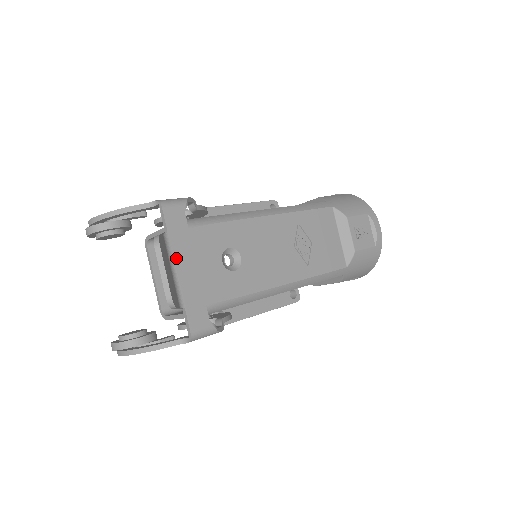
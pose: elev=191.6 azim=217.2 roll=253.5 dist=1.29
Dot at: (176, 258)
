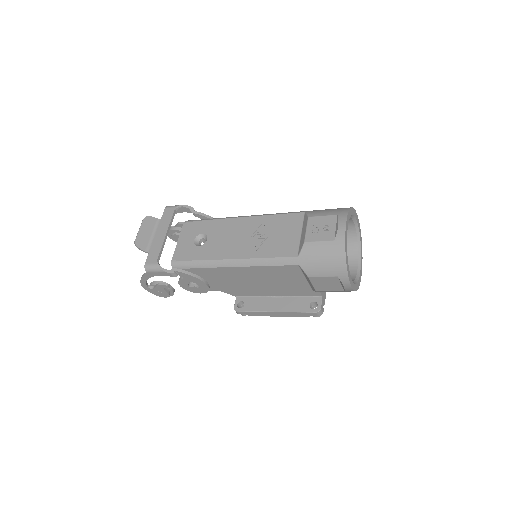
Dot at: (158, 230)
